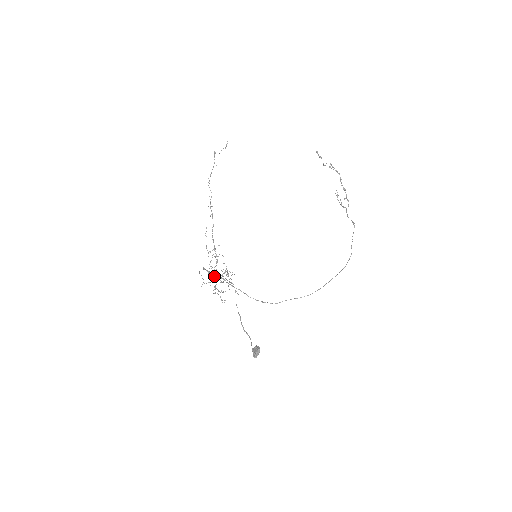
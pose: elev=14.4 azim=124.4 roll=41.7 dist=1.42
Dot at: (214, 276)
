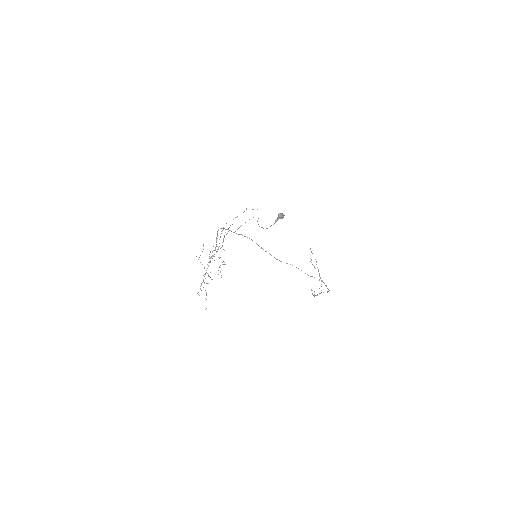
Dot at: occluded
